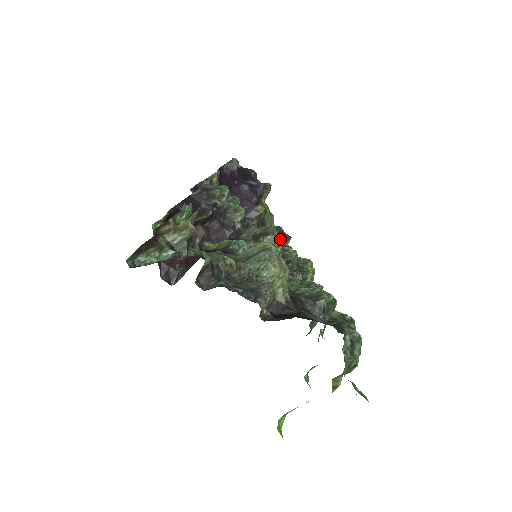
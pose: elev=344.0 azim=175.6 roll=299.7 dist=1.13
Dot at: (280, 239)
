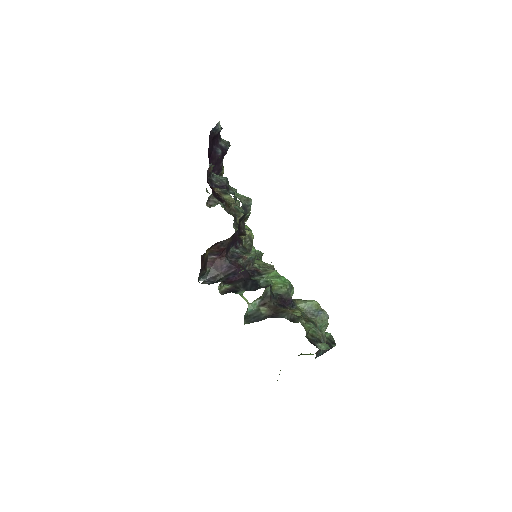
Dot at: occluded
